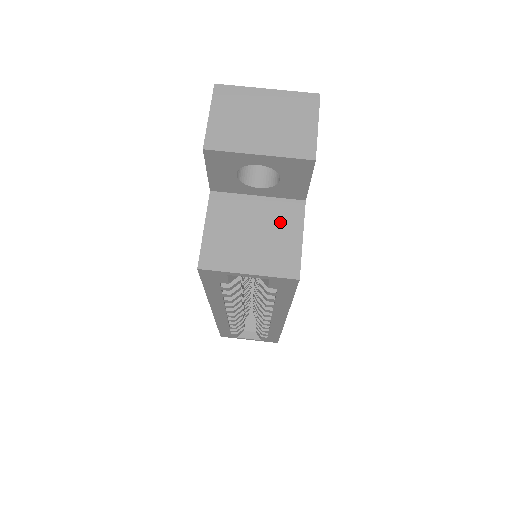
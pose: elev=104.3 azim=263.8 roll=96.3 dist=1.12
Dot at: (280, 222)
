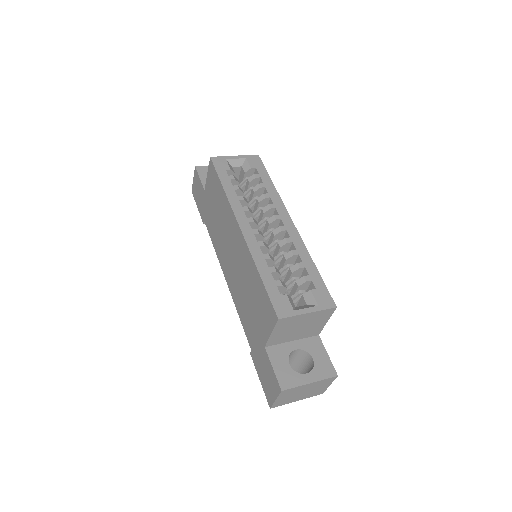
Dot at: occluded
